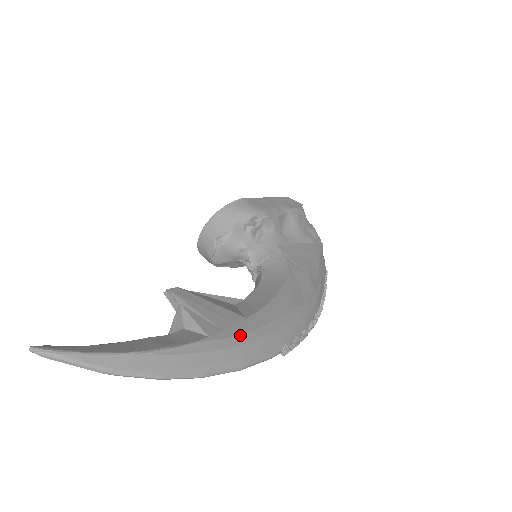
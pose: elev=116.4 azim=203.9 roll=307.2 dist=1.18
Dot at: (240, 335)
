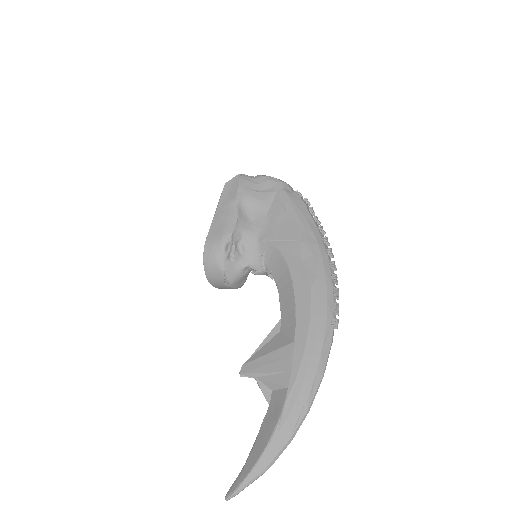
Dot at: (302, 362)
